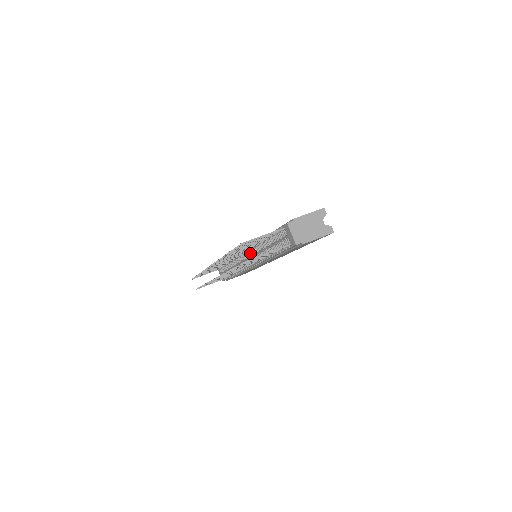
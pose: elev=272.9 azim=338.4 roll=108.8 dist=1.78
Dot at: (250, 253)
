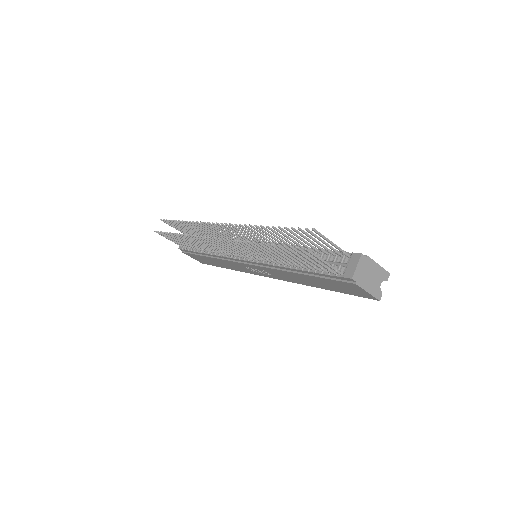
Dot at: occluded
